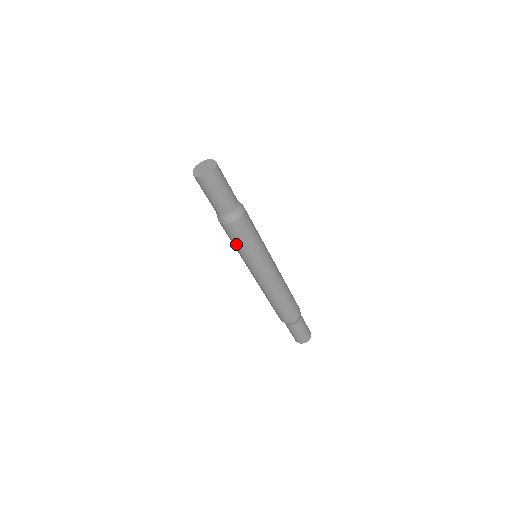
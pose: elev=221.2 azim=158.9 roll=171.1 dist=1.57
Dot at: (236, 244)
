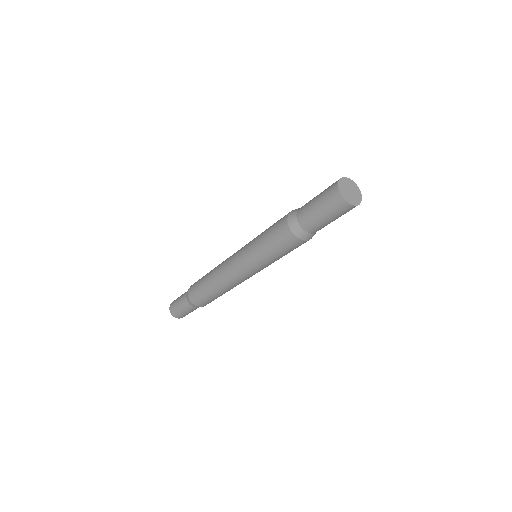
Dot at: (270, 247)
